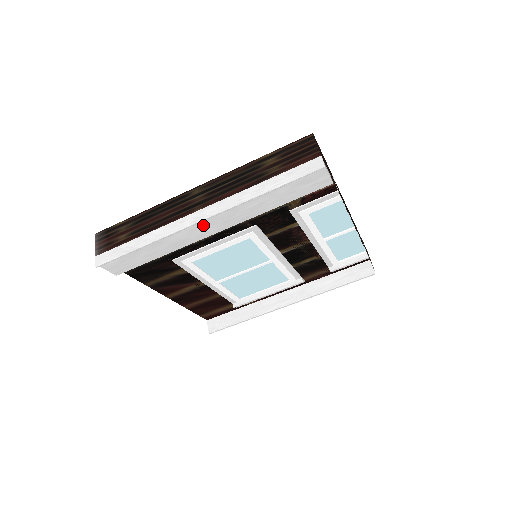
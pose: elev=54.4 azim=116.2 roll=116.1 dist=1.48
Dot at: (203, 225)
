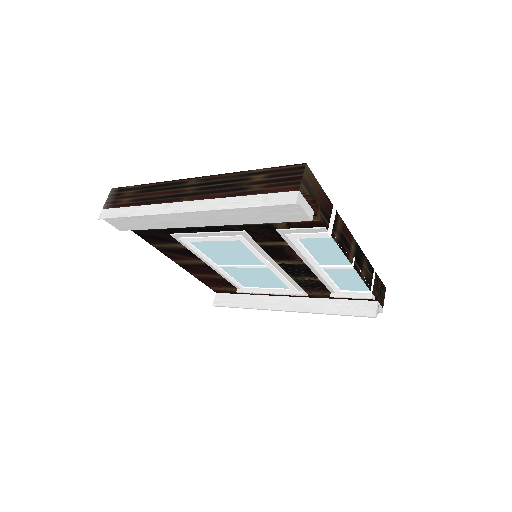
Dot at: (186, 216)
